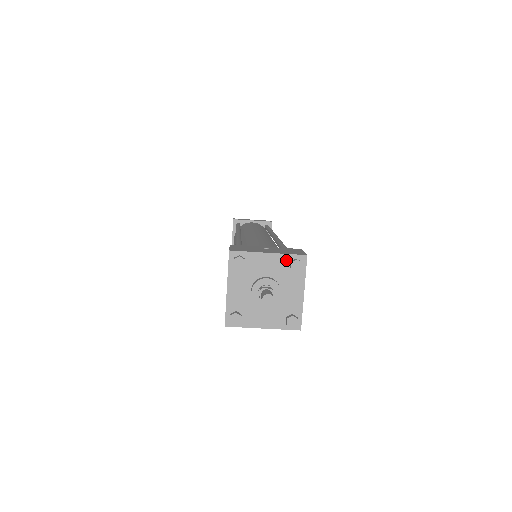
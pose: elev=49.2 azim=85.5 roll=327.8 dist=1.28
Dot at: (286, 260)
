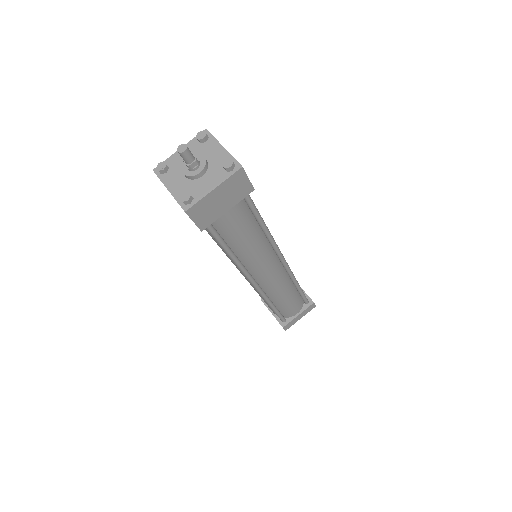
Dot at: (194, 143)
